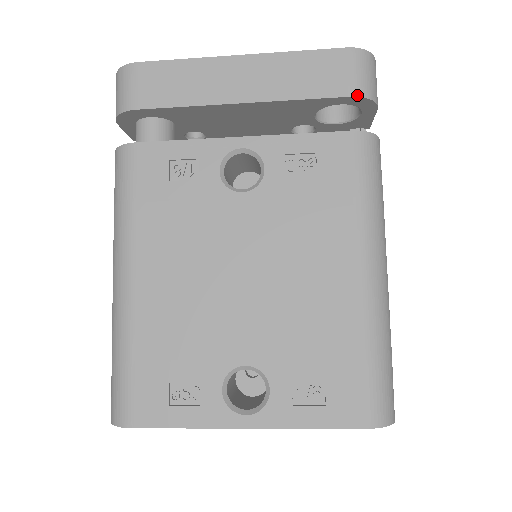
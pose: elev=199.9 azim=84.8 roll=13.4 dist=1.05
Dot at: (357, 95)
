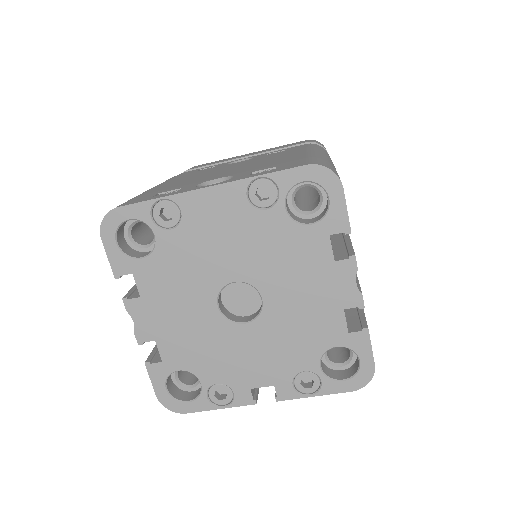
Dot at: (311, 142)
